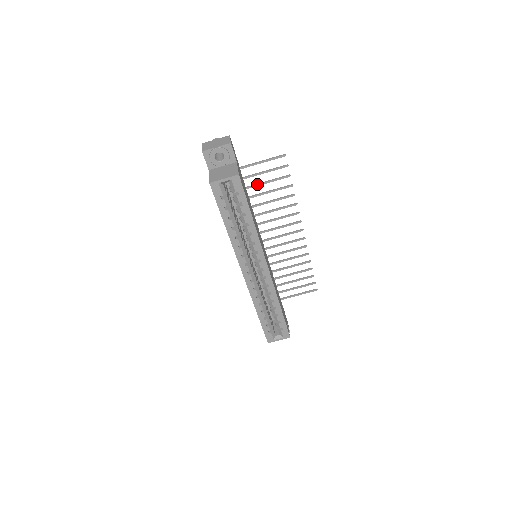
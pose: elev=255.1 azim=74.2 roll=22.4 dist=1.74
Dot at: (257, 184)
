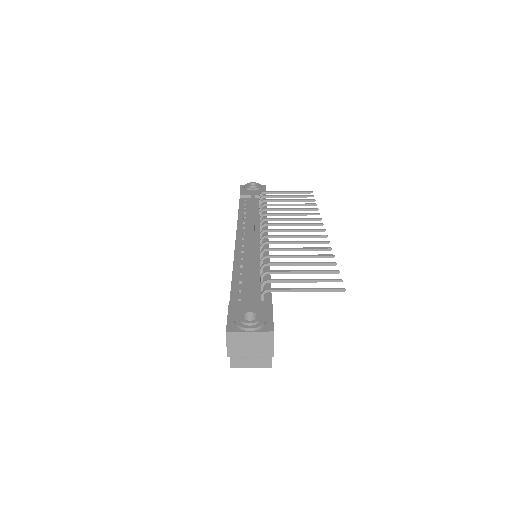
Dot at: occluded
